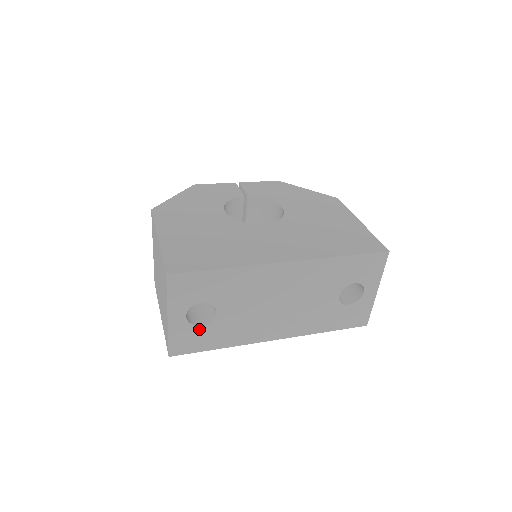
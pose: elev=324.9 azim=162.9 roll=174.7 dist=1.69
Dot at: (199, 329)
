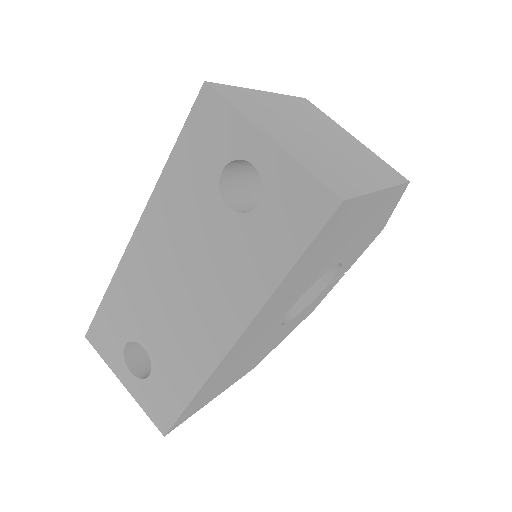
Dot at: (153, 381)
